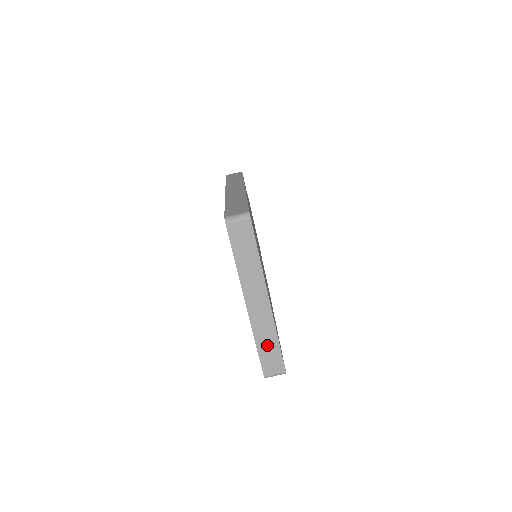
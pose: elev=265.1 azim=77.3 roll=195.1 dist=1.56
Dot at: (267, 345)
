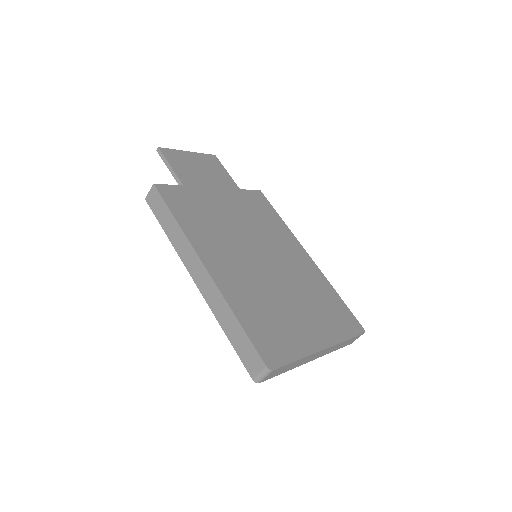
Dot at: (342, 345)
